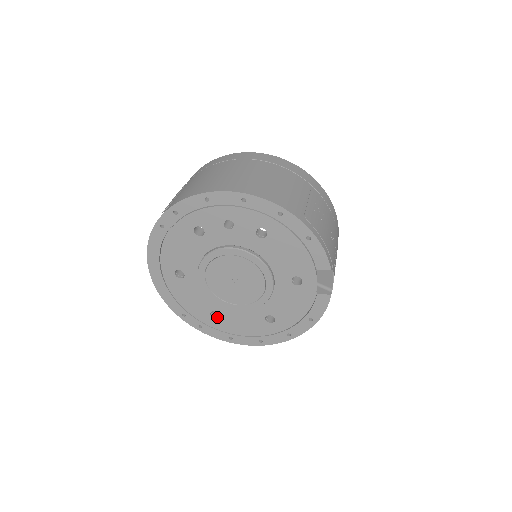
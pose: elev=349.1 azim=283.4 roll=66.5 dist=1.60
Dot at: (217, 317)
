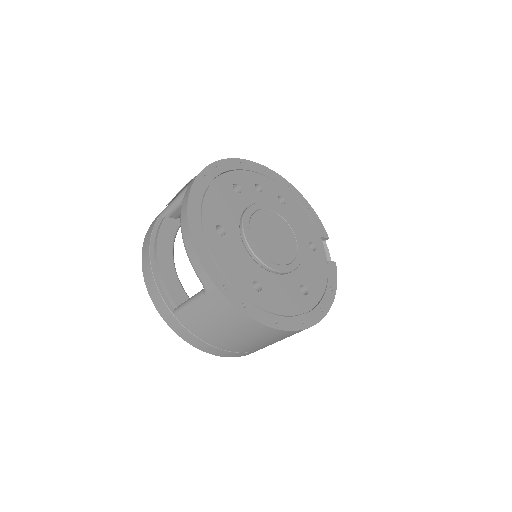
Dot at: (258, 292)
